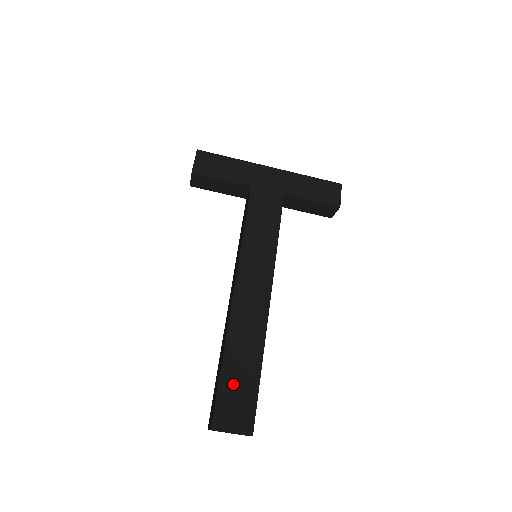
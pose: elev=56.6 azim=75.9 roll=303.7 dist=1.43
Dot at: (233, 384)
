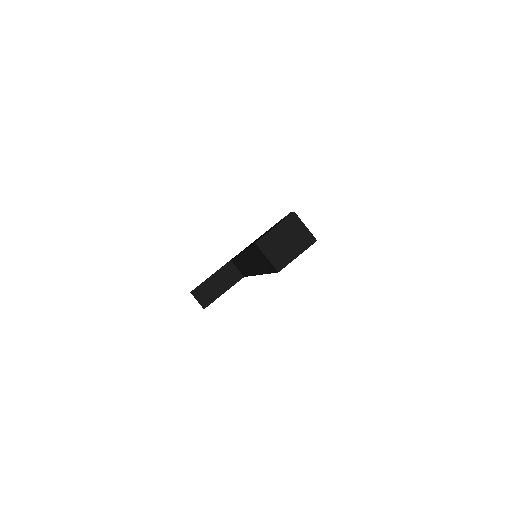
Dot at: occluded
